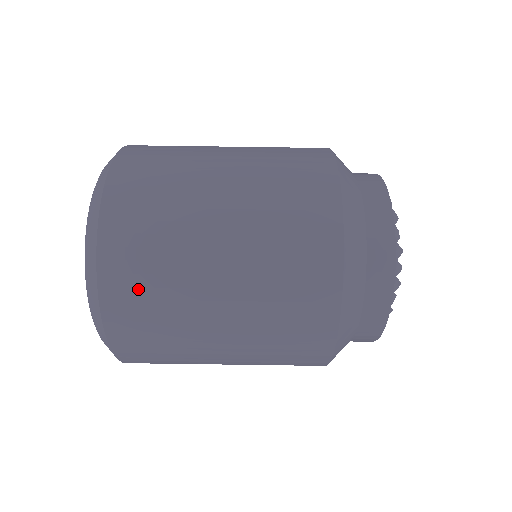
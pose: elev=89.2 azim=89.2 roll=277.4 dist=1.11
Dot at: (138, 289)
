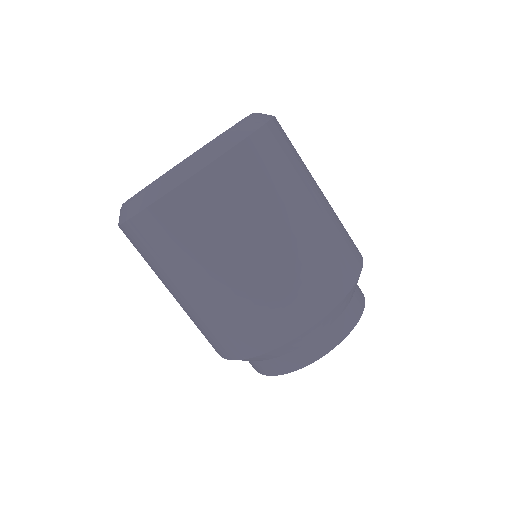
Dot at: (267, 164)
